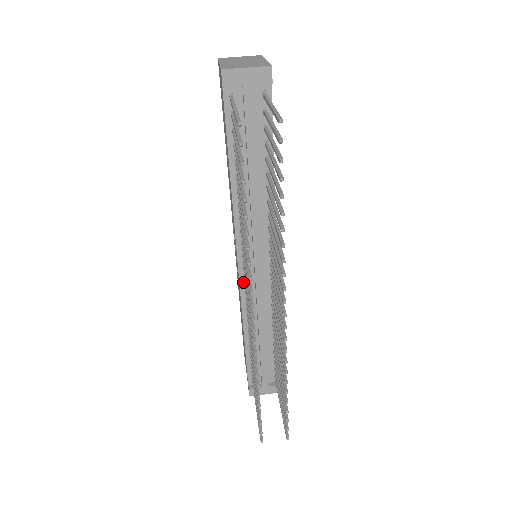
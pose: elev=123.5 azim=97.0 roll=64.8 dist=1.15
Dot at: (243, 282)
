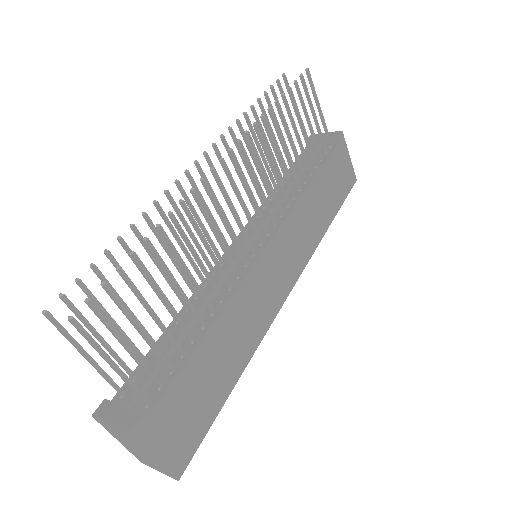
Dot at: (224, 258)
